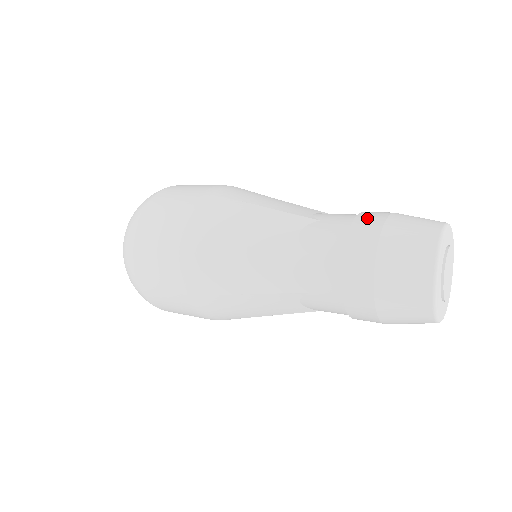
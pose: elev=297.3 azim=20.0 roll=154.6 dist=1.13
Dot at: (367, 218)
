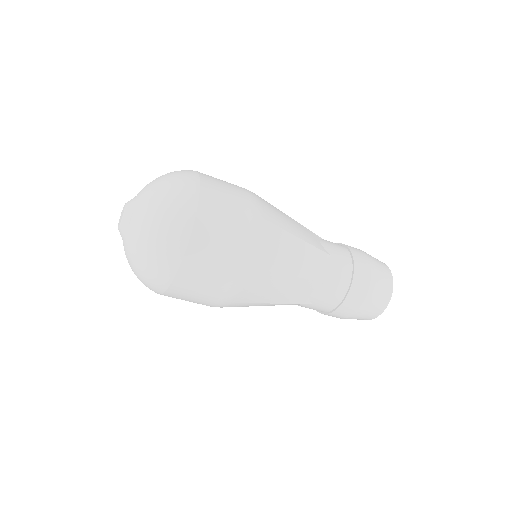
Dot at: (350, 246)
